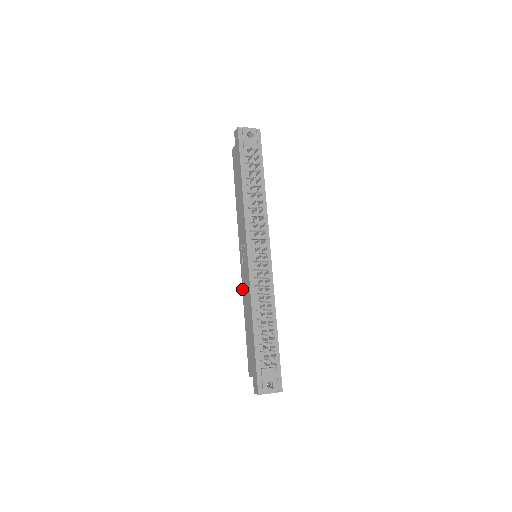
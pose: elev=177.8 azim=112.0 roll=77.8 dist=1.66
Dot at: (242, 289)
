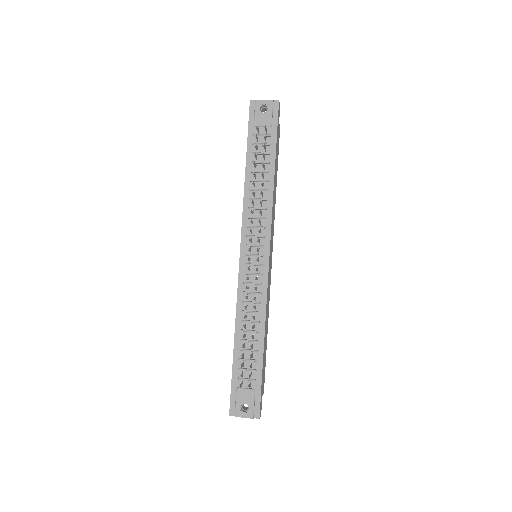
Dot at: occluded
